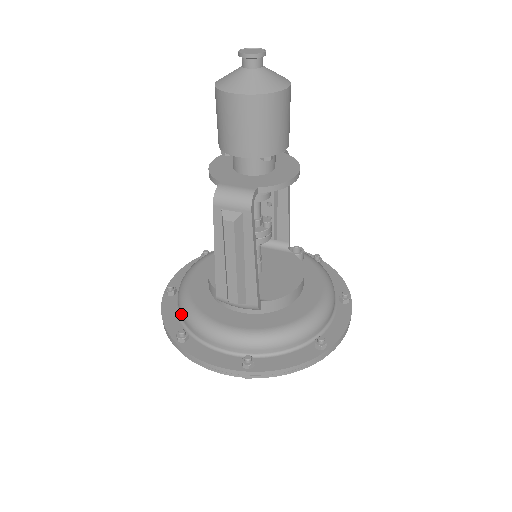
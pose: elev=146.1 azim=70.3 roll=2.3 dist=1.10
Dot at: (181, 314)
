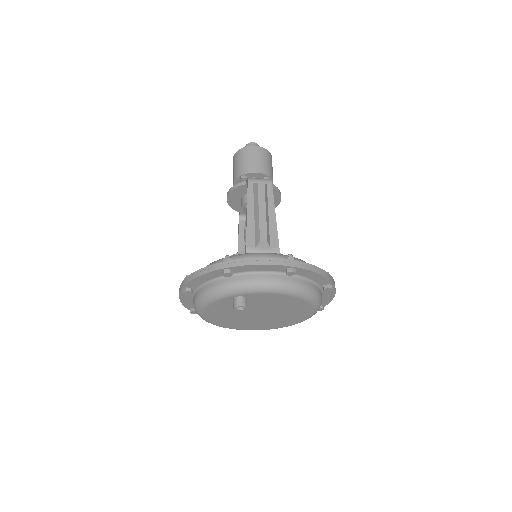
Dot at: occluded
